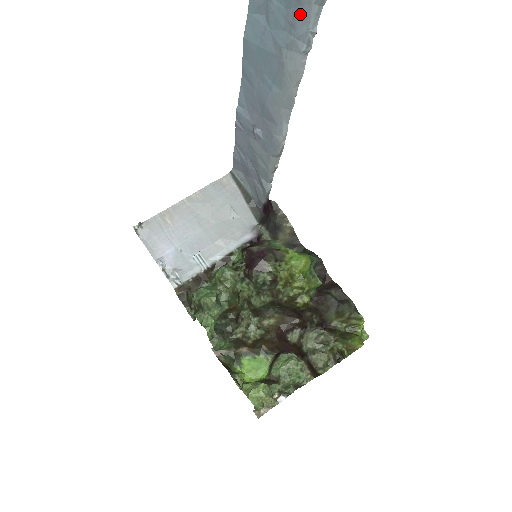
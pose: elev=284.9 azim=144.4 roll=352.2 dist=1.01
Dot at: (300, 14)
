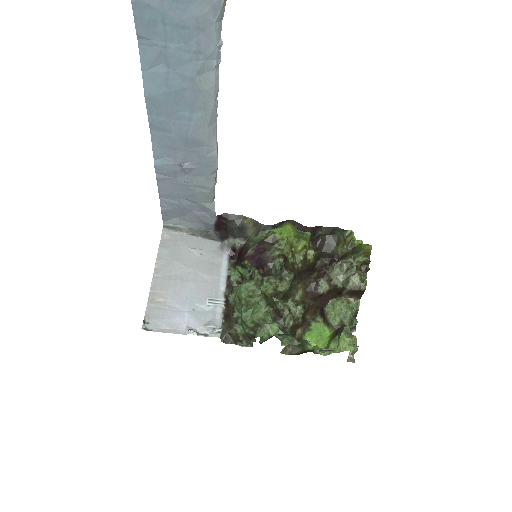
Dot at: (204, 38)
